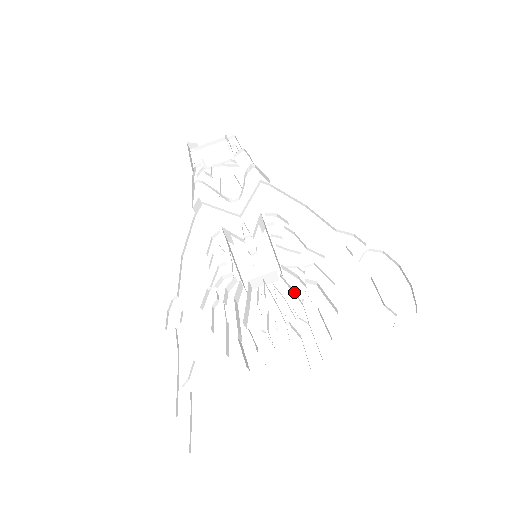
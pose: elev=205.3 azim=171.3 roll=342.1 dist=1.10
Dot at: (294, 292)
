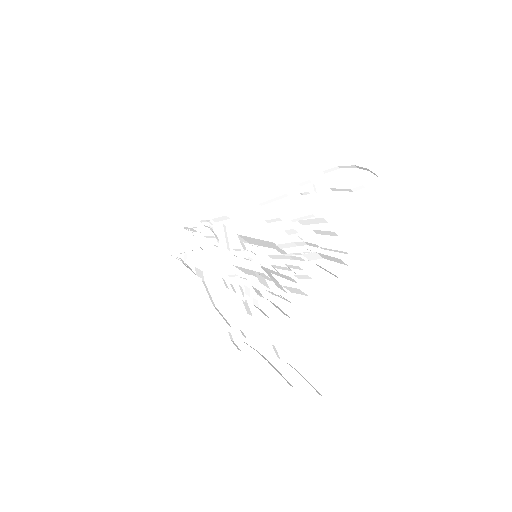
Dot at: (294, 244)
